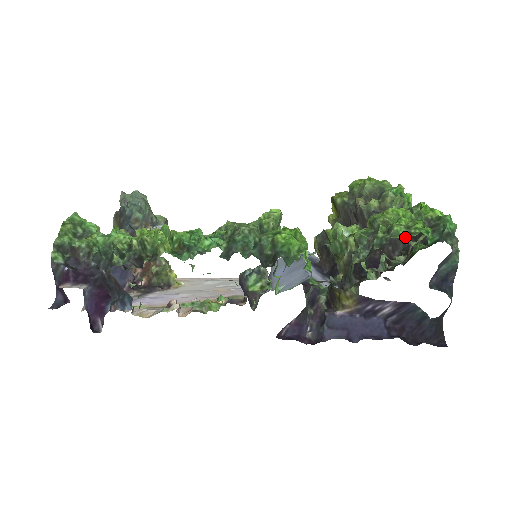
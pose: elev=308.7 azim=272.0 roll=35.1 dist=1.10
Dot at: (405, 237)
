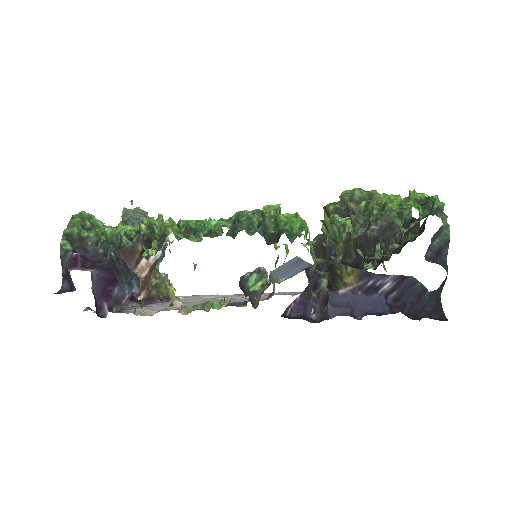
Dot at: (396, 233)
